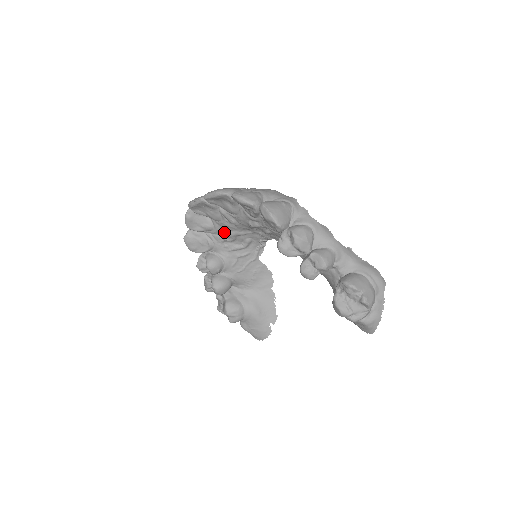
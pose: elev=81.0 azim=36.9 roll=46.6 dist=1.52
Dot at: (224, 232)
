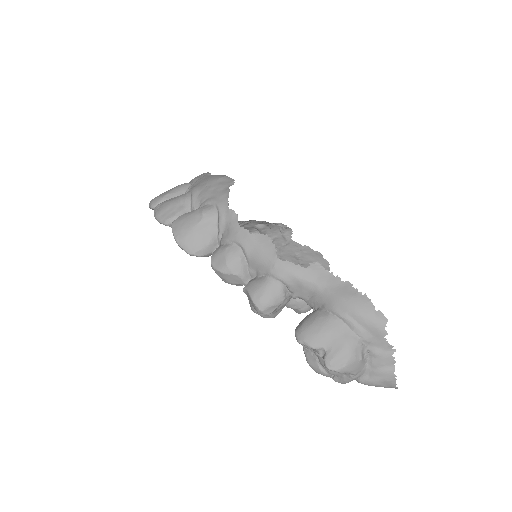
Dot at: occluded
